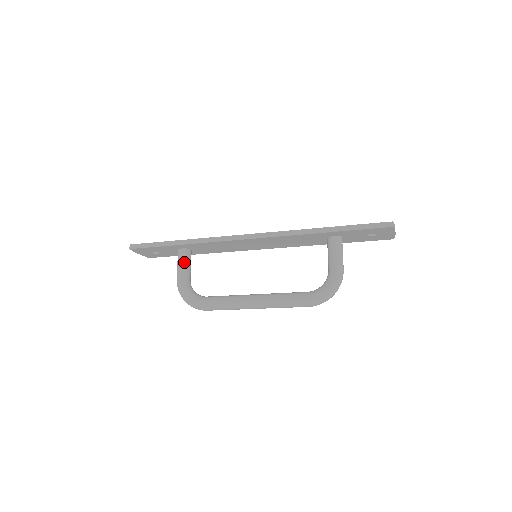
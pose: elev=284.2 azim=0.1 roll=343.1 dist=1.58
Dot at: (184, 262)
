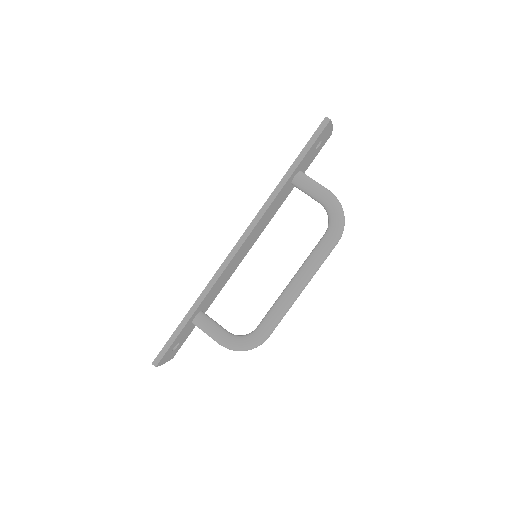
Dot at: (209, 325)
